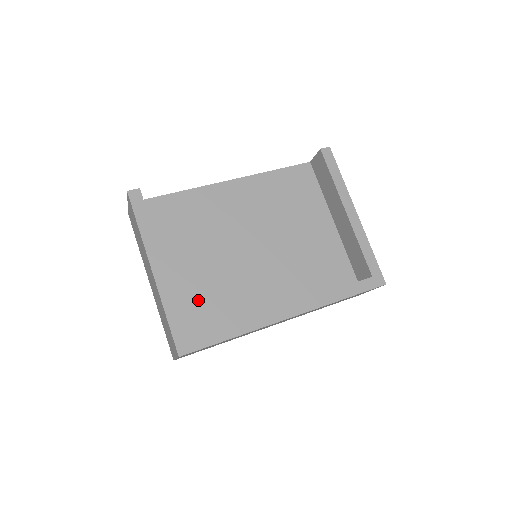
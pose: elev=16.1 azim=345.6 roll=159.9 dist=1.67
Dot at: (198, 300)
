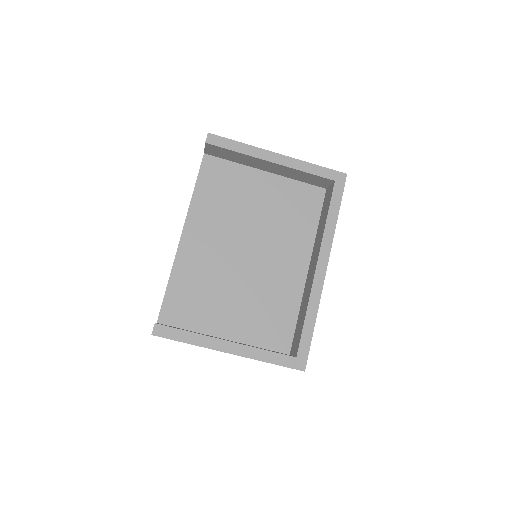
Dot at: (265, 326)
